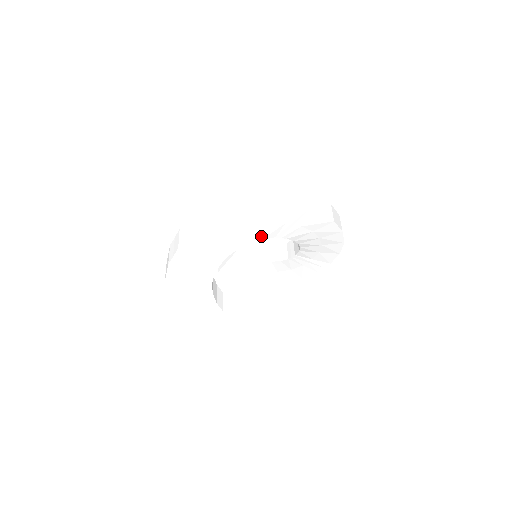
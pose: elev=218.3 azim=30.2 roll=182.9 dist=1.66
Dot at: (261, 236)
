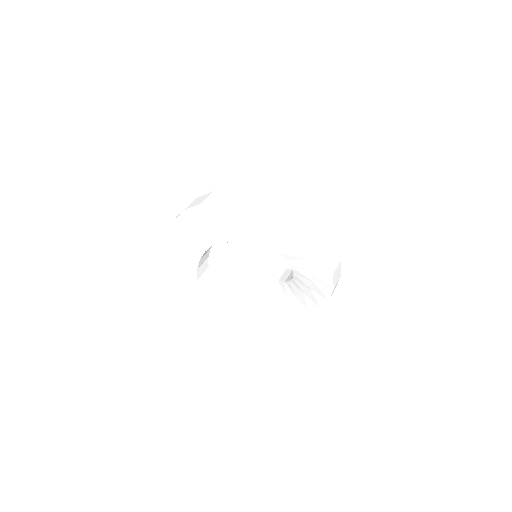
Dot at: (281, 250)
